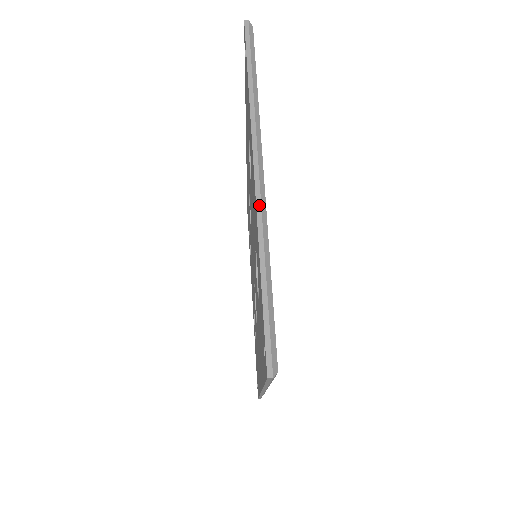
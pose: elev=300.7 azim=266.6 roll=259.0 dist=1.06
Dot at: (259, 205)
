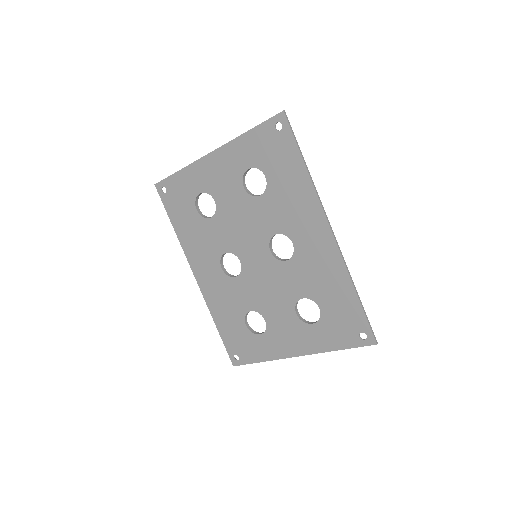
Dot at: (224, 145)
